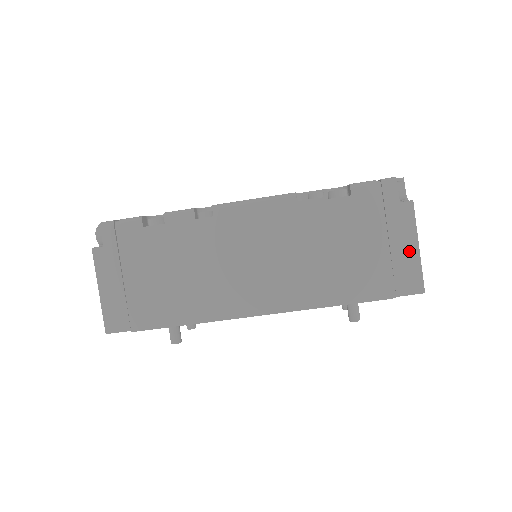
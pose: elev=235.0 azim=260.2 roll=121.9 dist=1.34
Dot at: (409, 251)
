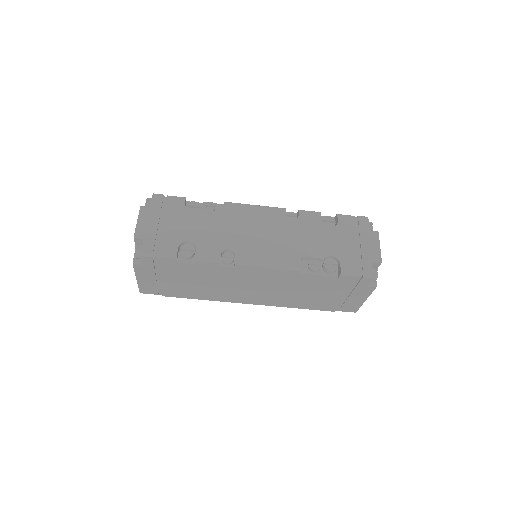
Dot at: (358, 301)
